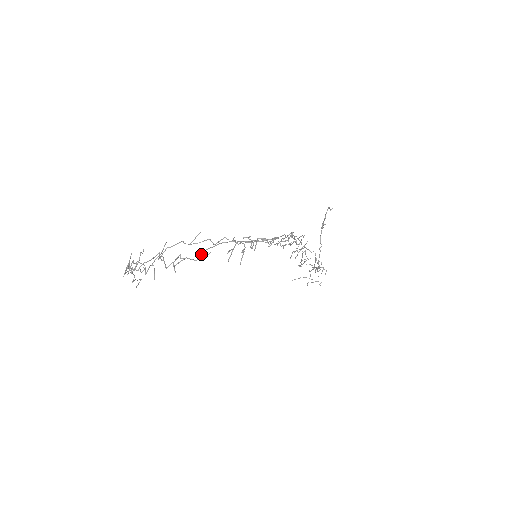
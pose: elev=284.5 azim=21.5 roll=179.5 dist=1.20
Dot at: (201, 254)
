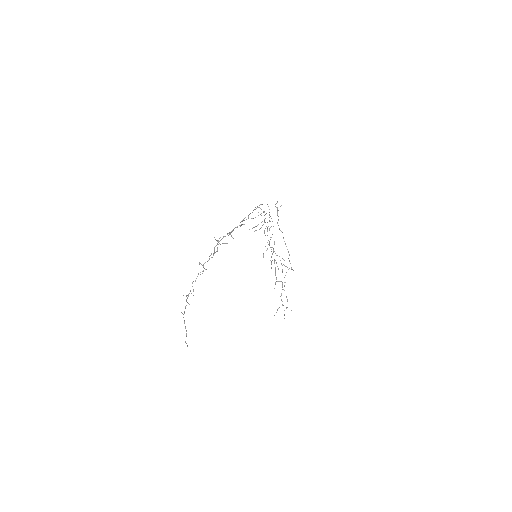
Dot at: occluded
